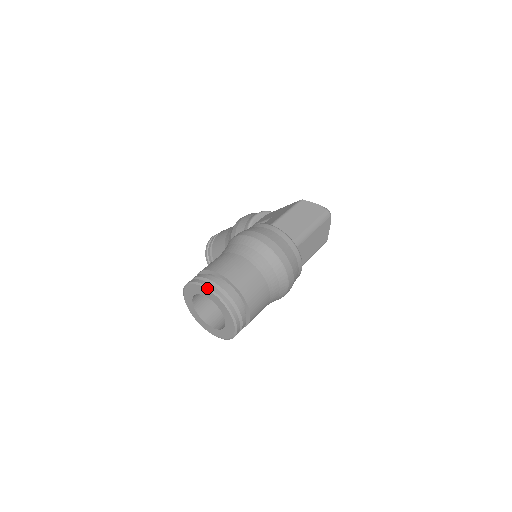
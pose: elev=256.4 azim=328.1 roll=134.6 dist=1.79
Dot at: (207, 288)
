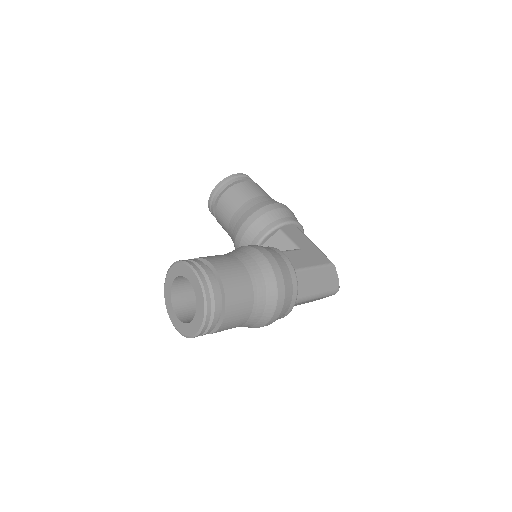
Dot at: (205, 298)
